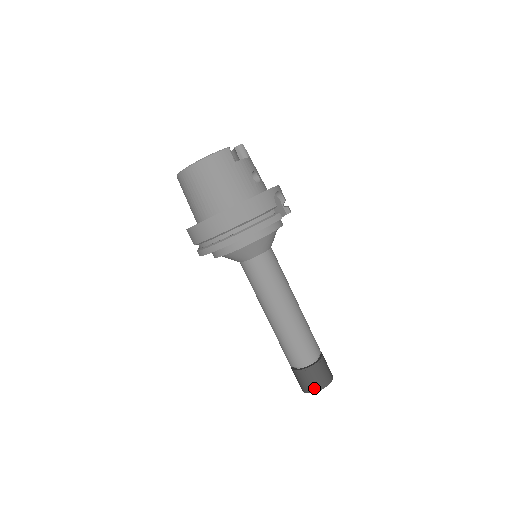
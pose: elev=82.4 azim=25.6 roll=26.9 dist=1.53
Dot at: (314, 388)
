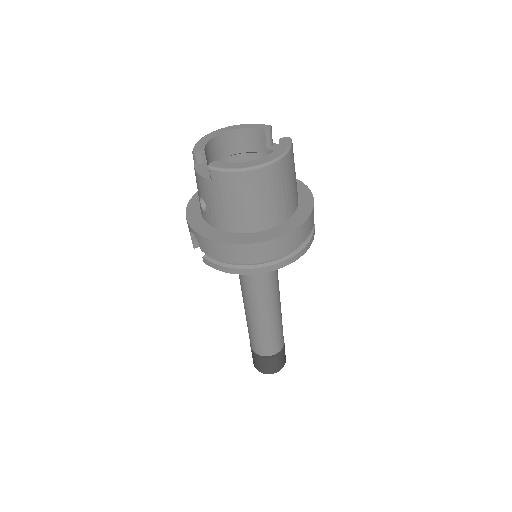
Dot at: (281, 367)
